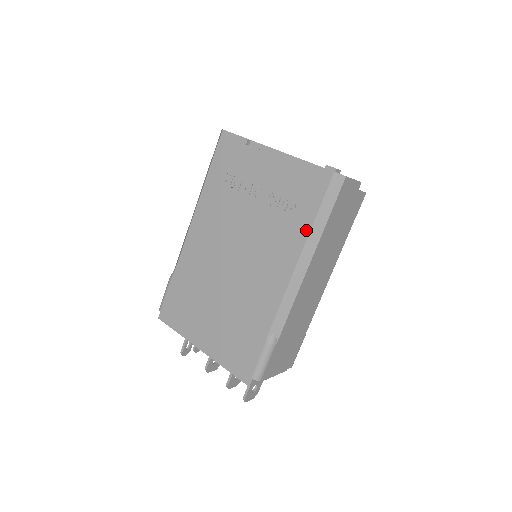
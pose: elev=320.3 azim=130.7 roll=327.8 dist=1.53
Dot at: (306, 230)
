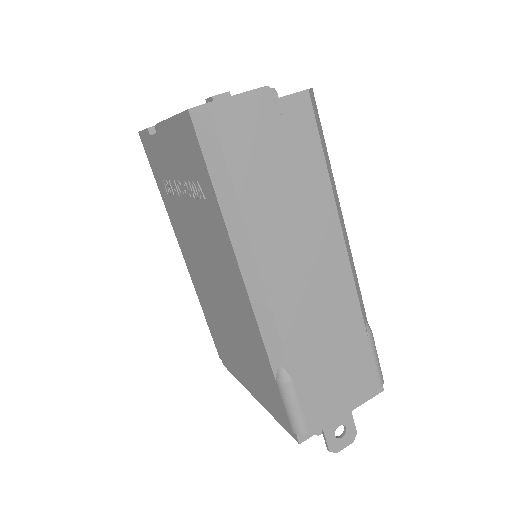
Dot at: (218, 212)
